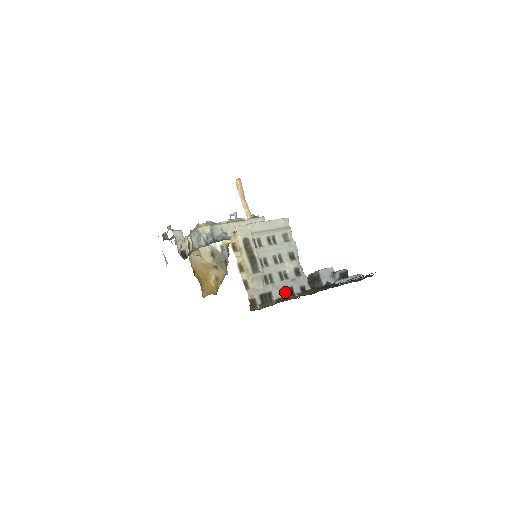
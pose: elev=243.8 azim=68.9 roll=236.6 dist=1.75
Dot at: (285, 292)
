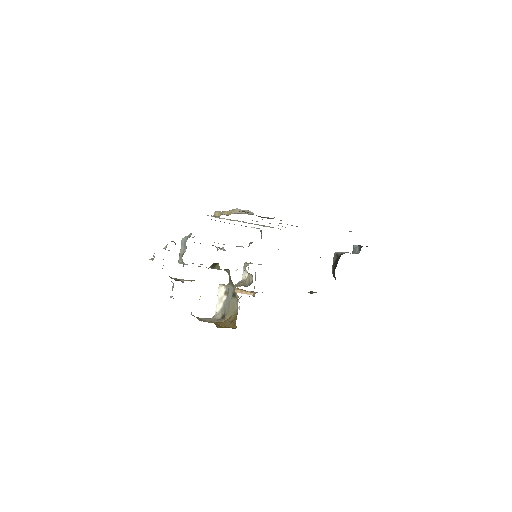
Dot at: occluded
